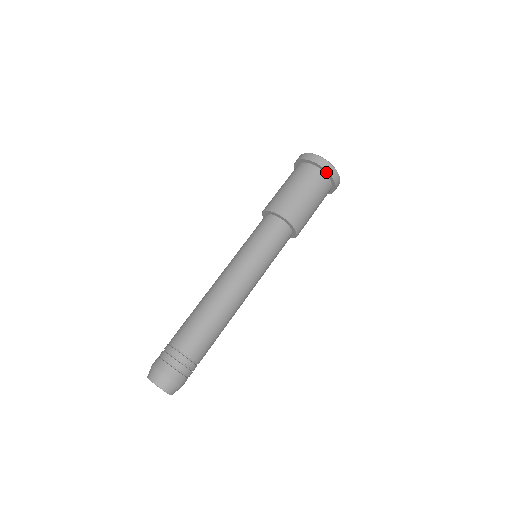
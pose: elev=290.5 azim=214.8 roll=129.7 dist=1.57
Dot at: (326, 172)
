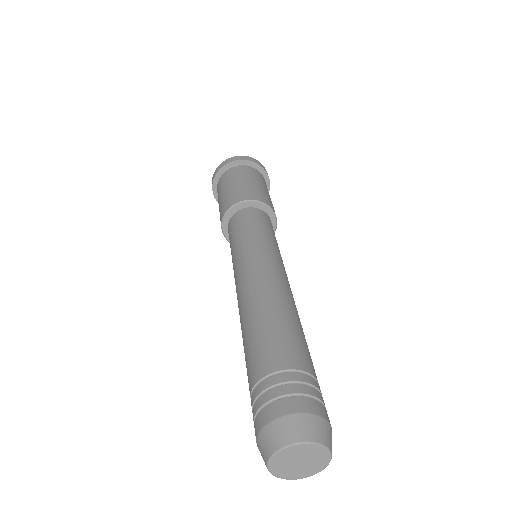
Dot at: (267, 183)
